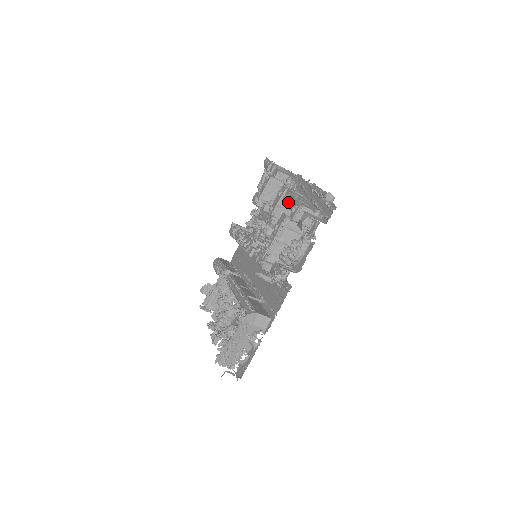
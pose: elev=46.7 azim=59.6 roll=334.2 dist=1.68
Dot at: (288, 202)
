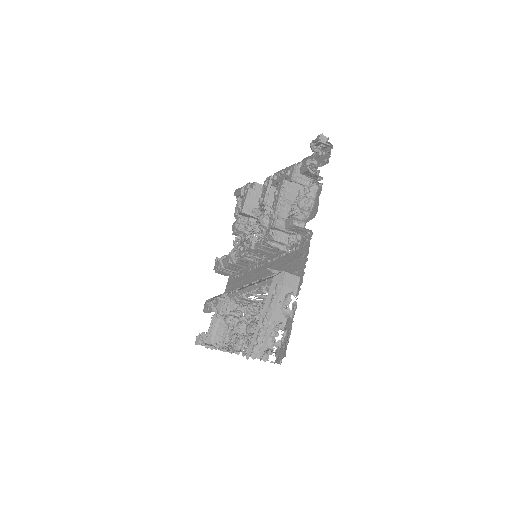
Dot at: (279, 177)
